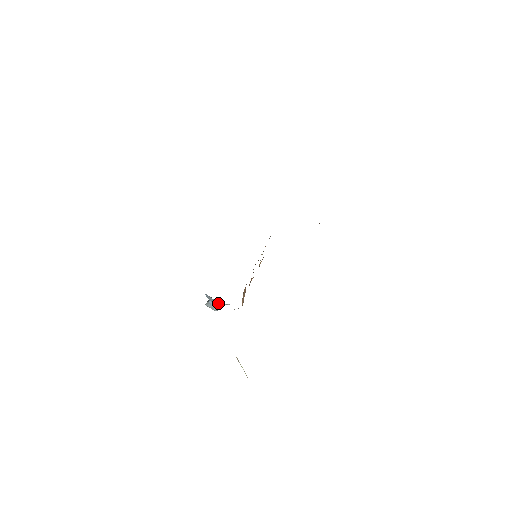
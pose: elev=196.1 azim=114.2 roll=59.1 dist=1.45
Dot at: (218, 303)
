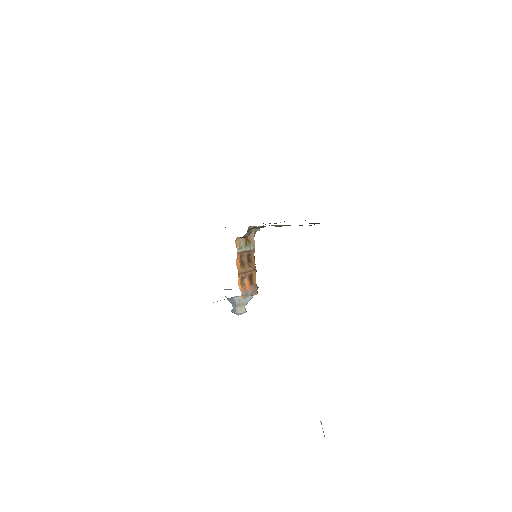
Dot at: (234, 302)
